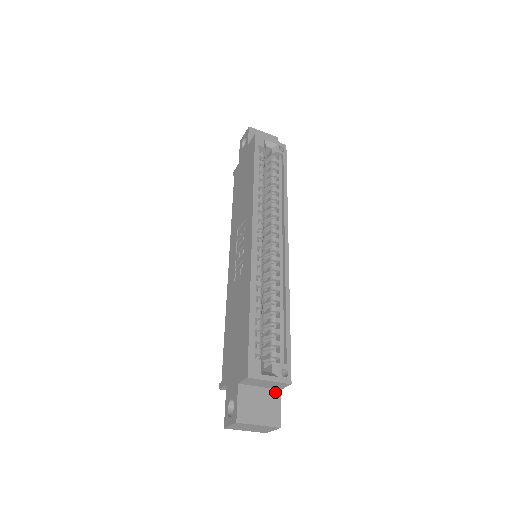
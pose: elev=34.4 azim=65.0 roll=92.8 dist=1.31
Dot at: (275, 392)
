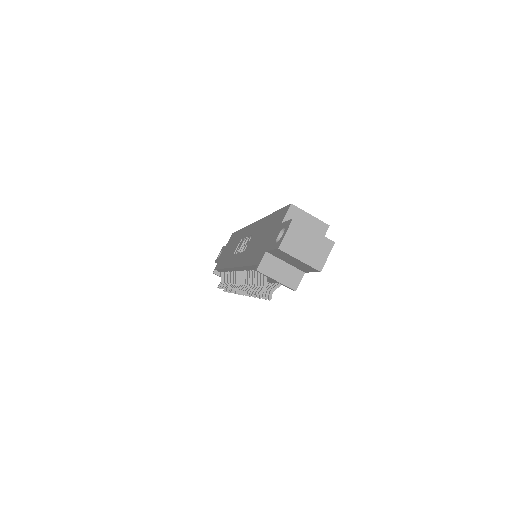
Dot at: occluded
